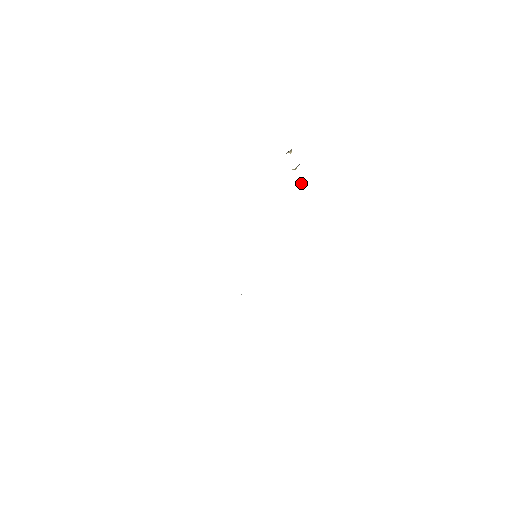
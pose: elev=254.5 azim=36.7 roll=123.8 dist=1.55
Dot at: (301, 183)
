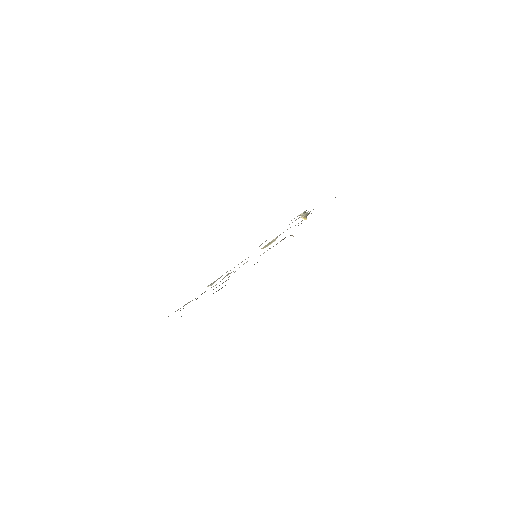
Dot at: occluded
